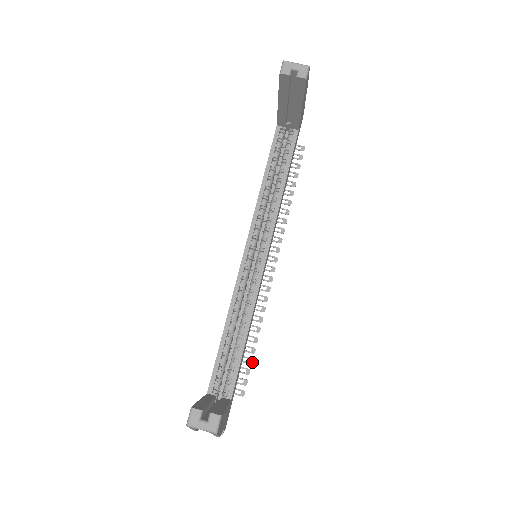
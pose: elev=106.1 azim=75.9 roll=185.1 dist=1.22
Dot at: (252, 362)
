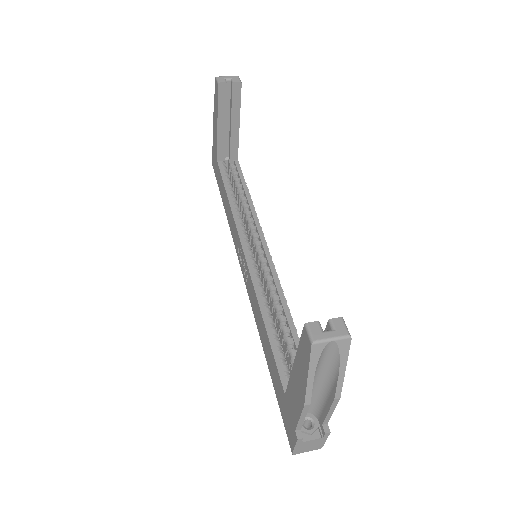
Dot at: occluded
